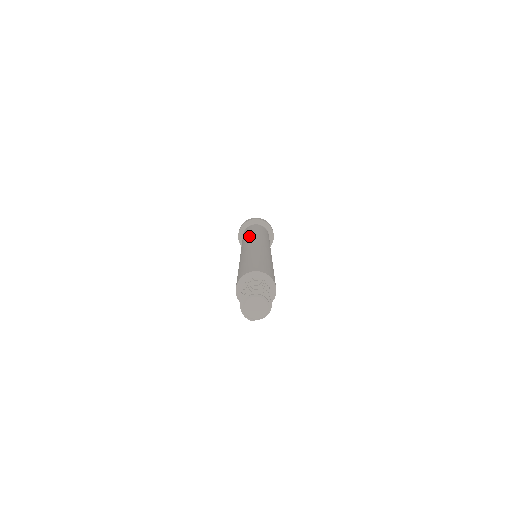
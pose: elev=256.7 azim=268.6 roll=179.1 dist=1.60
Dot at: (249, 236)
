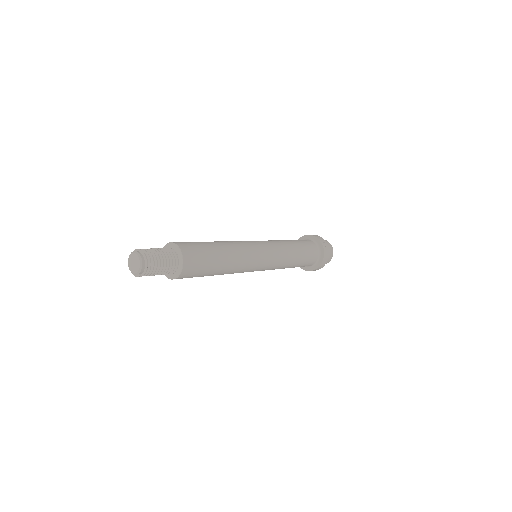
Dot at: occluded
